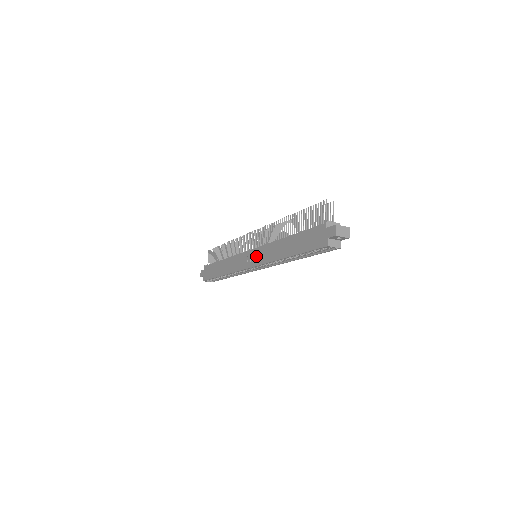
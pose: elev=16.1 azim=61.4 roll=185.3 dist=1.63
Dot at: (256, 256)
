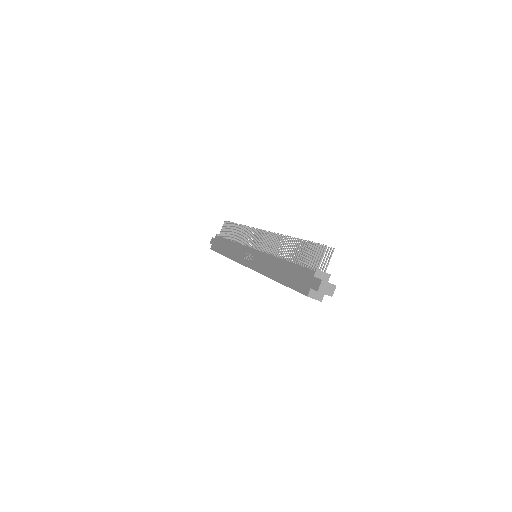
Dot at: (254, 259)
